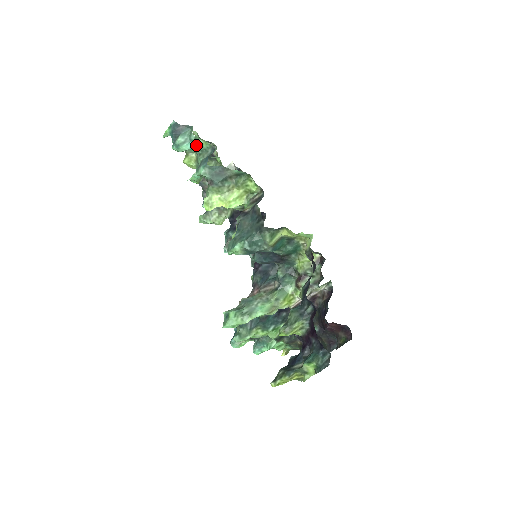
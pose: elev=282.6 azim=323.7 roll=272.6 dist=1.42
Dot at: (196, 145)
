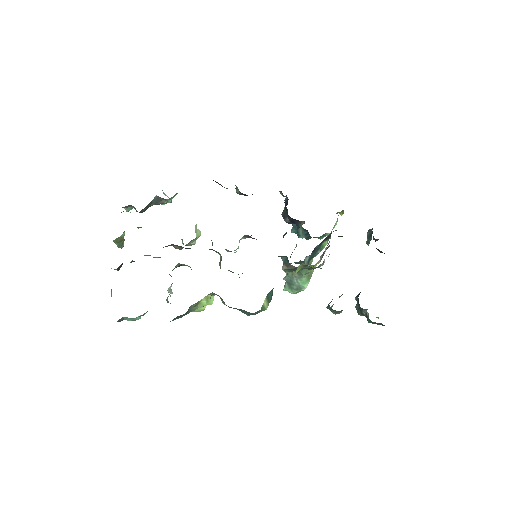
Dot at: occluded
